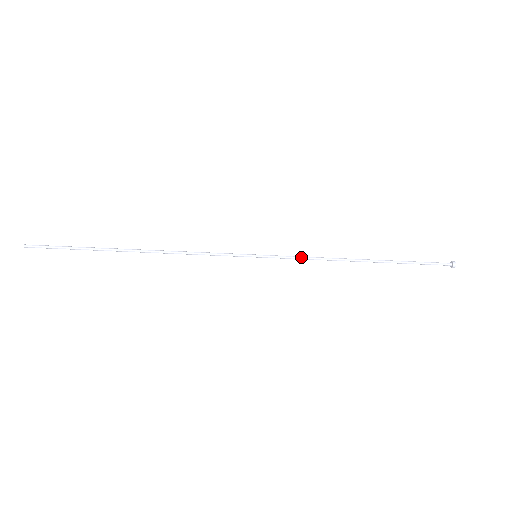
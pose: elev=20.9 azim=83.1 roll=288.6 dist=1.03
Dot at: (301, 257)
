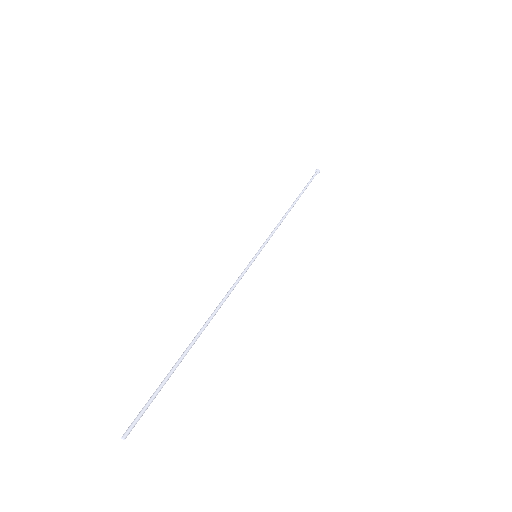
Dot at: occluded
